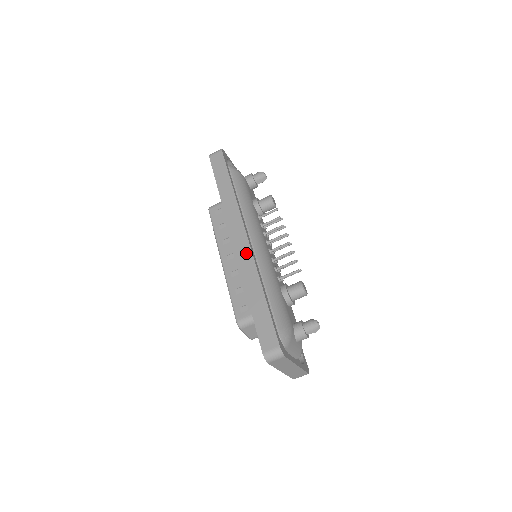
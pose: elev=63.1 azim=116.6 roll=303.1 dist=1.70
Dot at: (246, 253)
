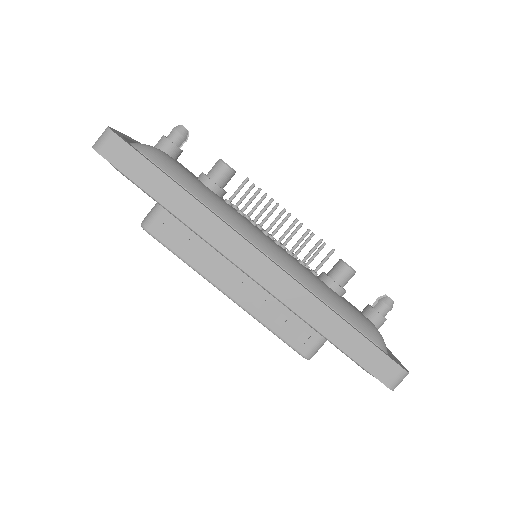
Dot at: (283, 282)
